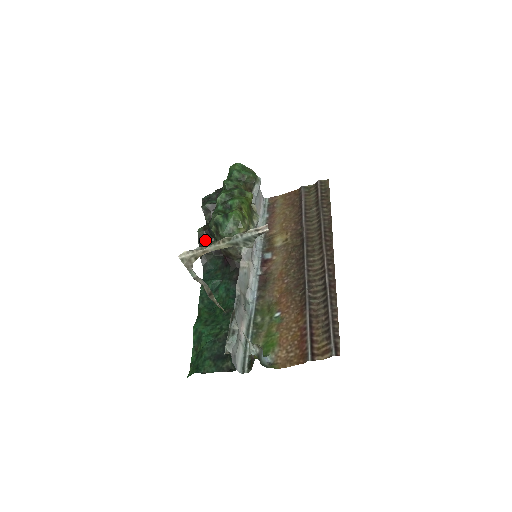
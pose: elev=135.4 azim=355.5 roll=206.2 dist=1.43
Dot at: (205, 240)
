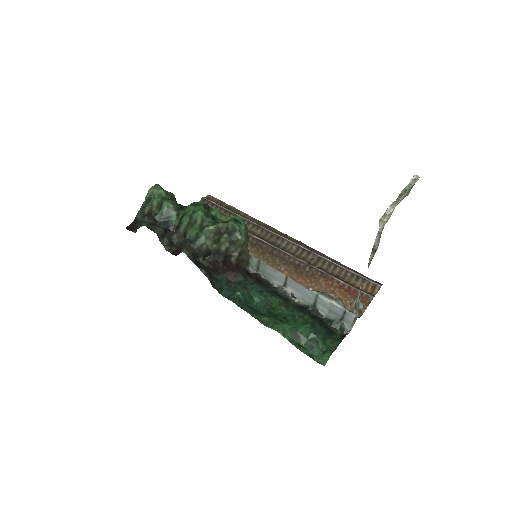
Dot at: (196, 261)
